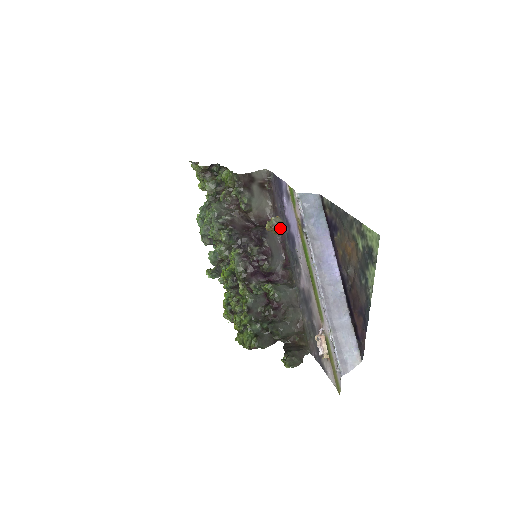
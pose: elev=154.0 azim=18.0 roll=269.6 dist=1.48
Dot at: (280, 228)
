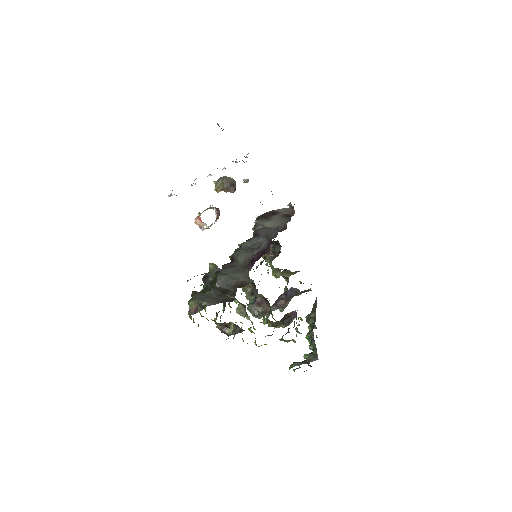
Dot at: (222, 179)
